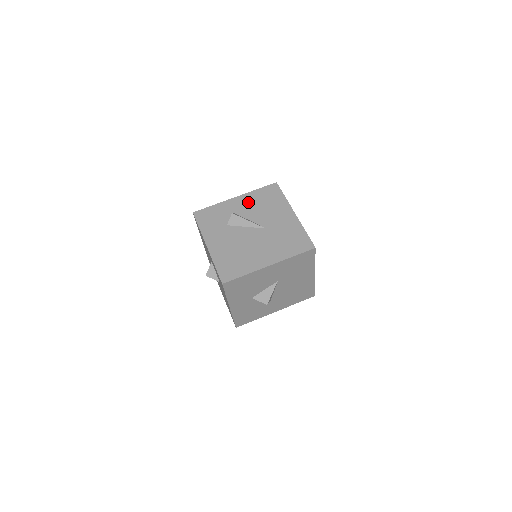
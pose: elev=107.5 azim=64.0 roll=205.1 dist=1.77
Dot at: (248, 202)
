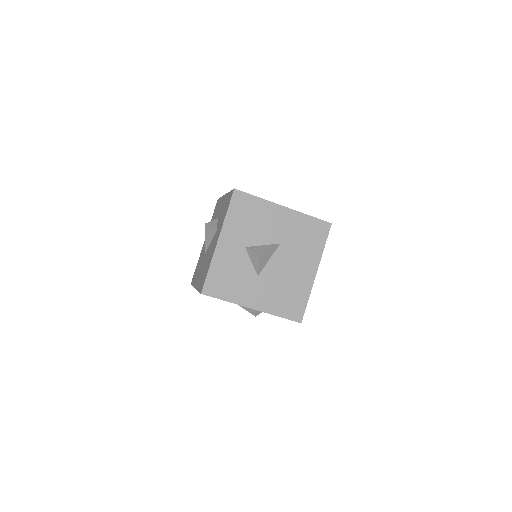
Dot at: occluded
